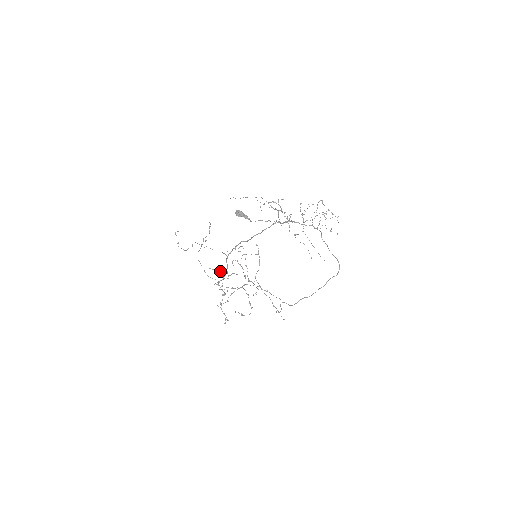
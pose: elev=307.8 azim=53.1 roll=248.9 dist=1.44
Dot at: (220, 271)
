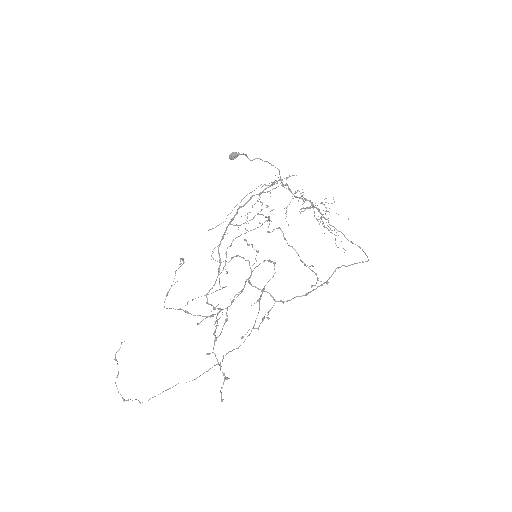
Dot at: occluded
